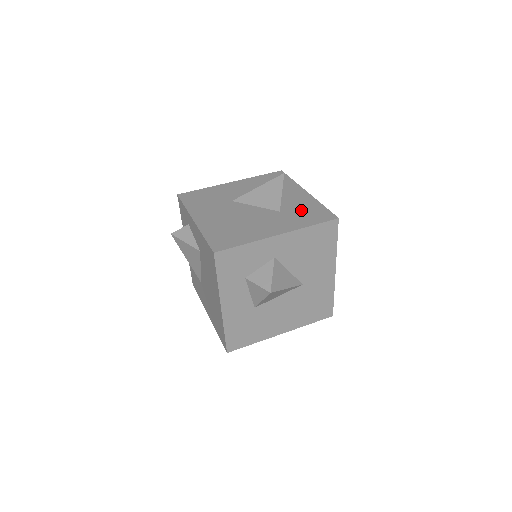
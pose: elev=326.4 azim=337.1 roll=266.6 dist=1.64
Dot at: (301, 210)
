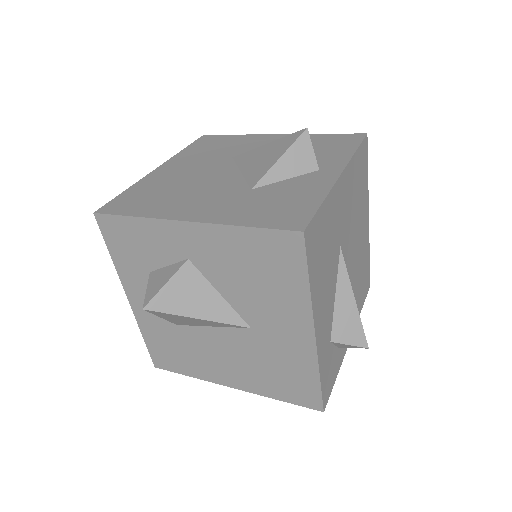
Dot at: (278, 197)
